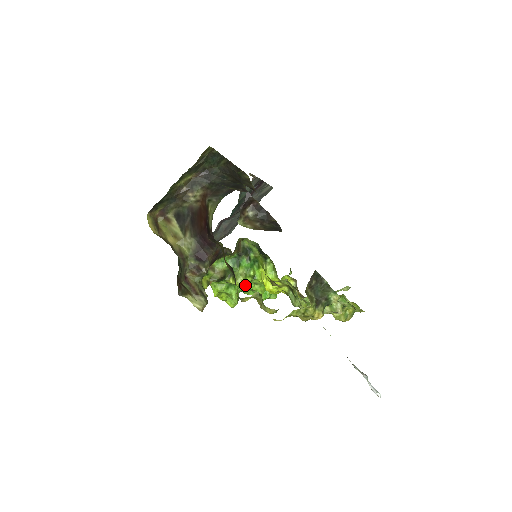
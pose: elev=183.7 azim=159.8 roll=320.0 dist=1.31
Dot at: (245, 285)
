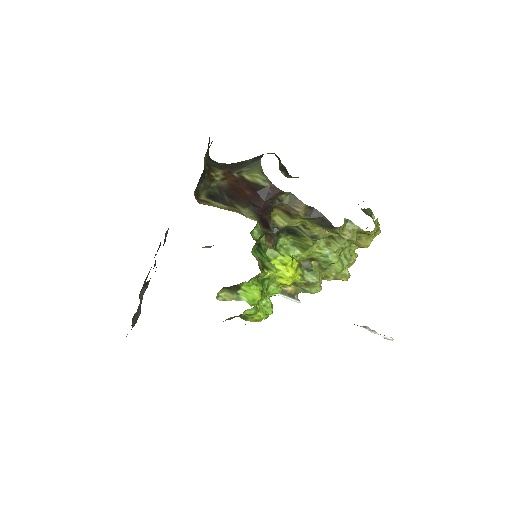
Dot at: occluded
